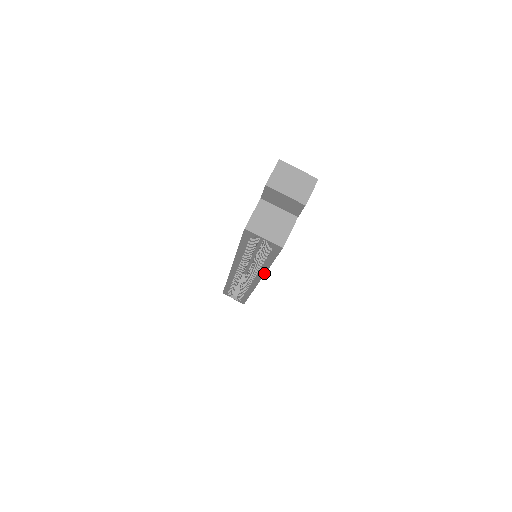
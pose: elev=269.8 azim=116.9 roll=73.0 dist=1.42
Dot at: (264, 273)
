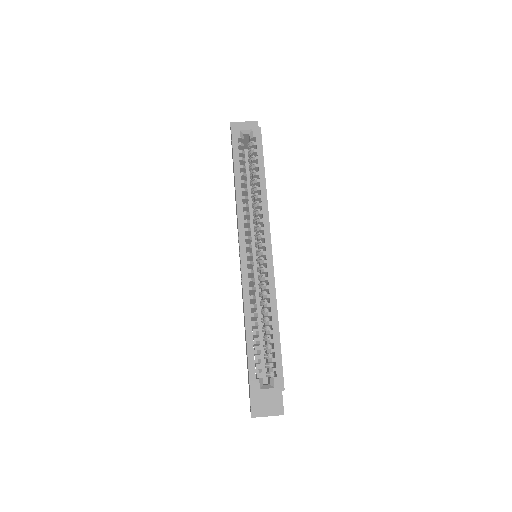
Dot at: (266, 202)
